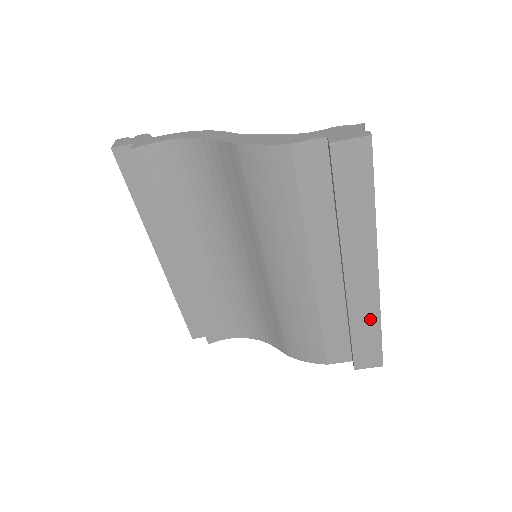
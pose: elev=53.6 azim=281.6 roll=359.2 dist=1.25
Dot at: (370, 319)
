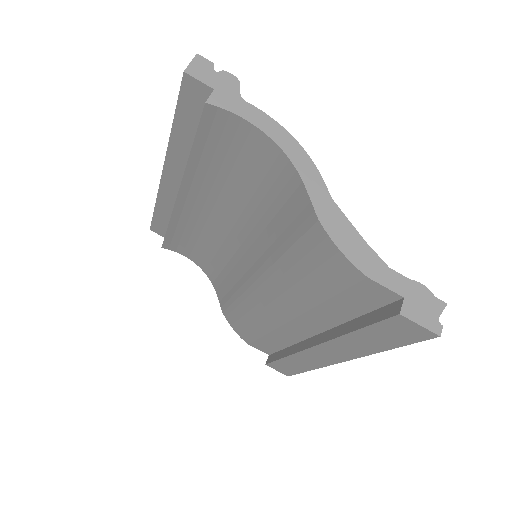
Dot at: (306, 365)
